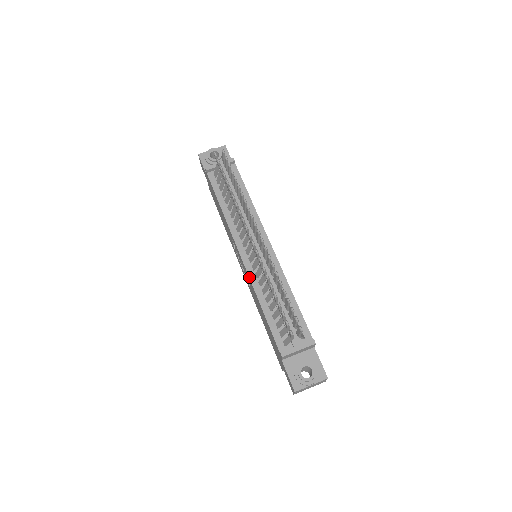
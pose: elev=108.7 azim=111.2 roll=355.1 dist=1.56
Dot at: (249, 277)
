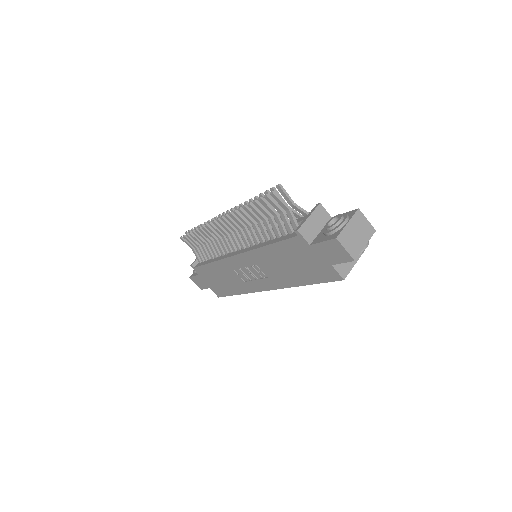
Dot at: (247, 251)
